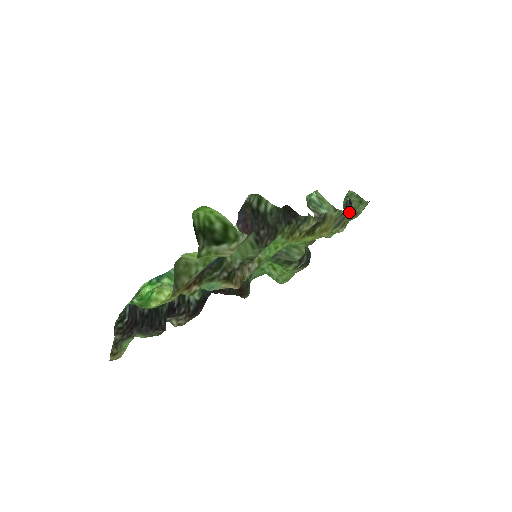
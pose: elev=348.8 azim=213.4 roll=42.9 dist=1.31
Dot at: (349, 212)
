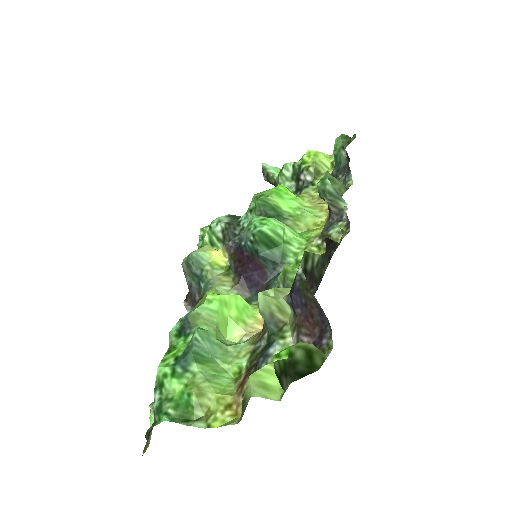
Dot at: occluded
